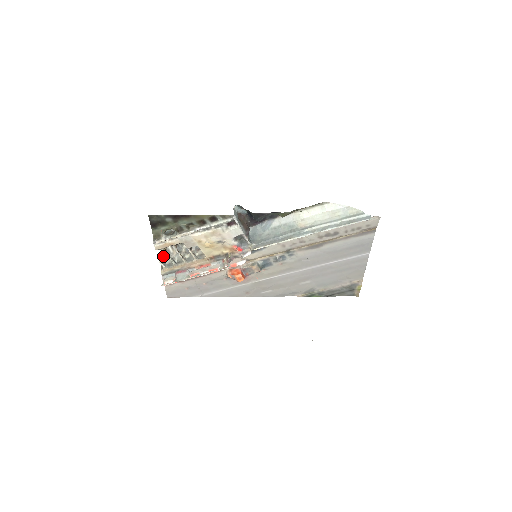
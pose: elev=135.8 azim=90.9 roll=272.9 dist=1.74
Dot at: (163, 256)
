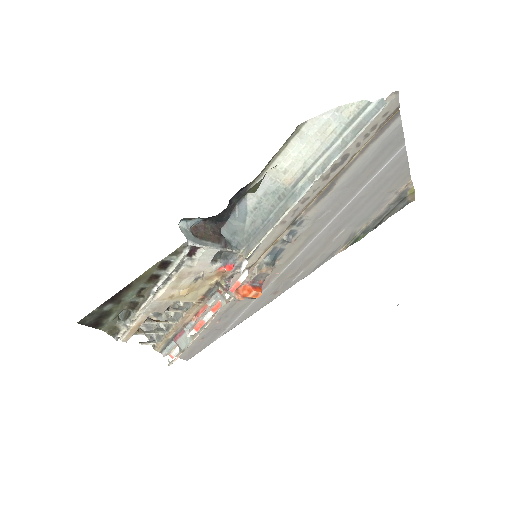
Dot at: occluded
